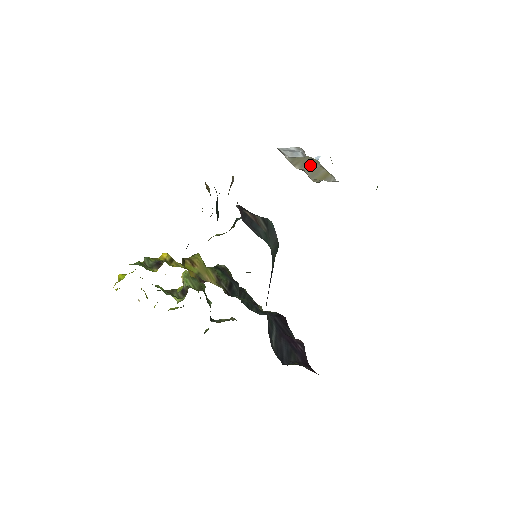
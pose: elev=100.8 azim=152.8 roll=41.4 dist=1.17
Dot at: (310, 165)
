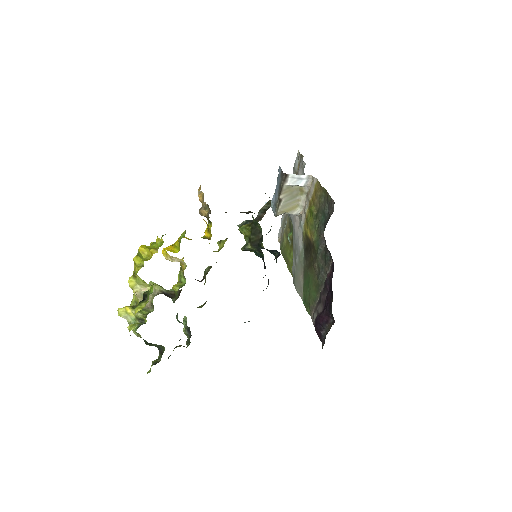
Dot at: (292, 196)
